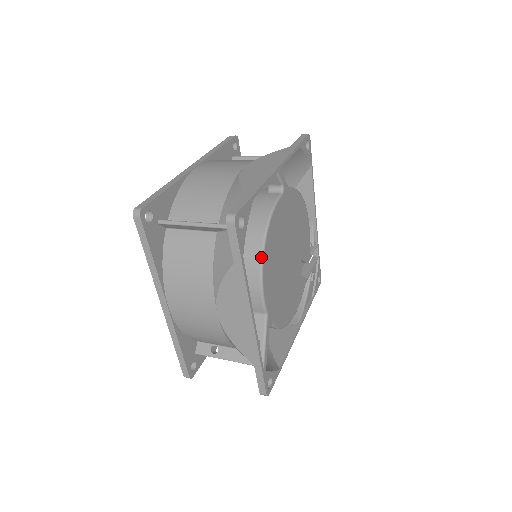
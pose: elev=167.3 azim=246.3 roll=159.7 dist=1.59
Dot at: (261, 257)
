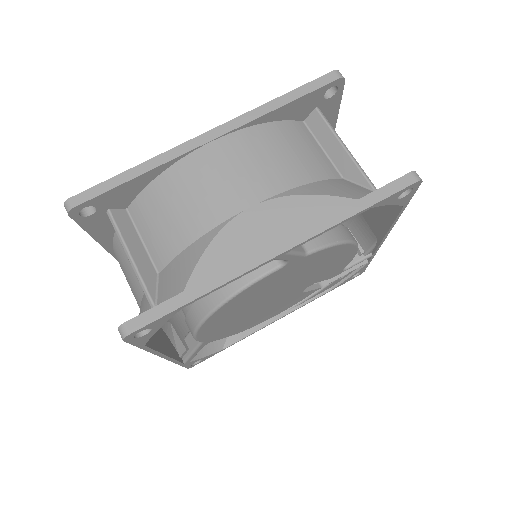
Dot at: (200, 322)
